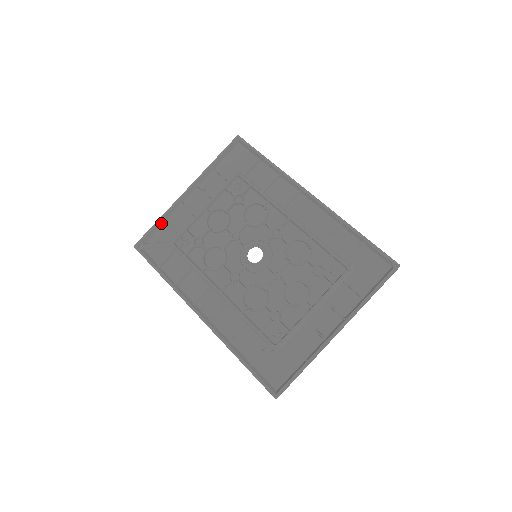
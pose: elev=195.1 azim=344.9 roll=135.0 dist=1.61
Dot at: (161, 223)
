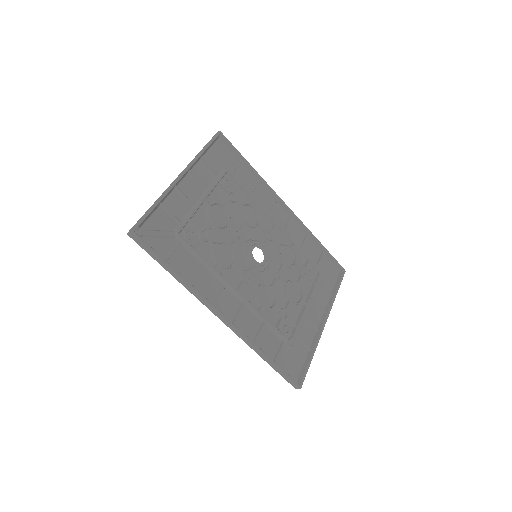
Dot at: (157, 207)
